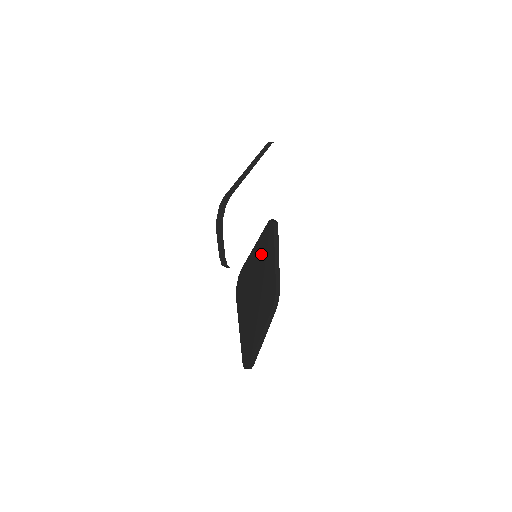
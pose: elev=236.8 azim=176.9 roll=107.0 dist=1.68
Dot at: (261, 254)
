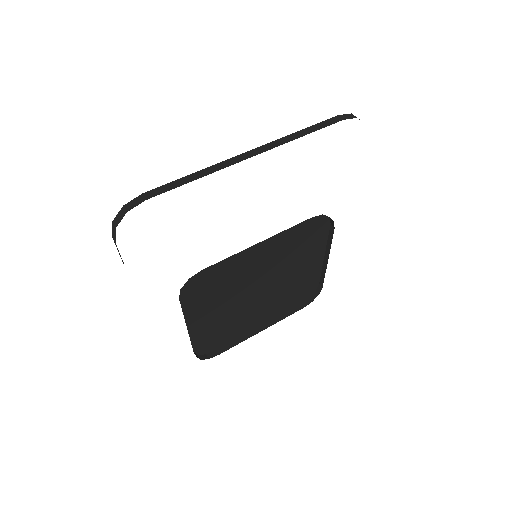
Dot at: (276, 253)
